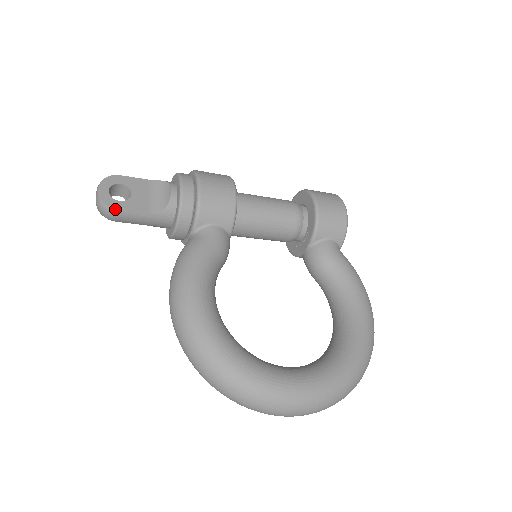
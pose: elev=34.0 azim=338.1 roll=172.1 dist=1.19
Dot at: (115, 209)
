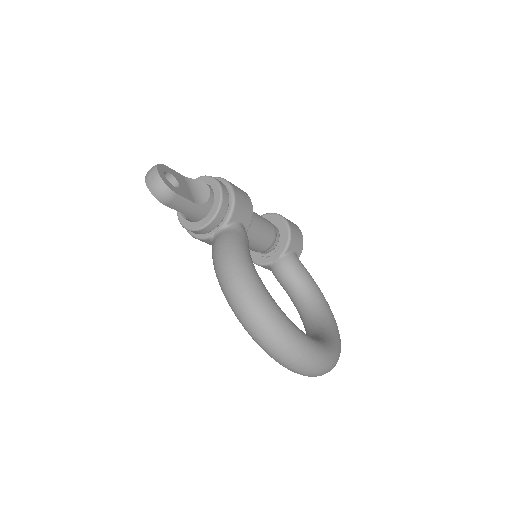
Dot at: (175, 192)
